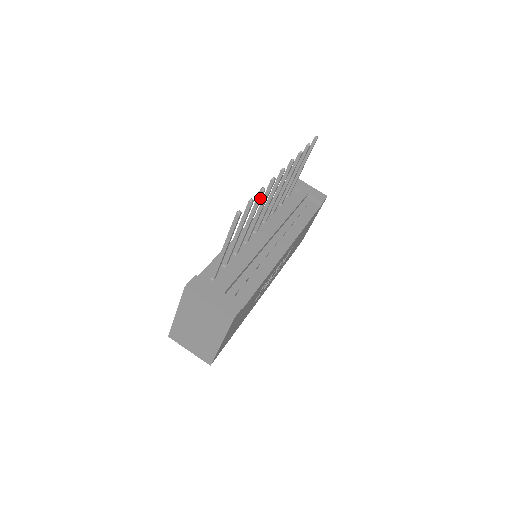
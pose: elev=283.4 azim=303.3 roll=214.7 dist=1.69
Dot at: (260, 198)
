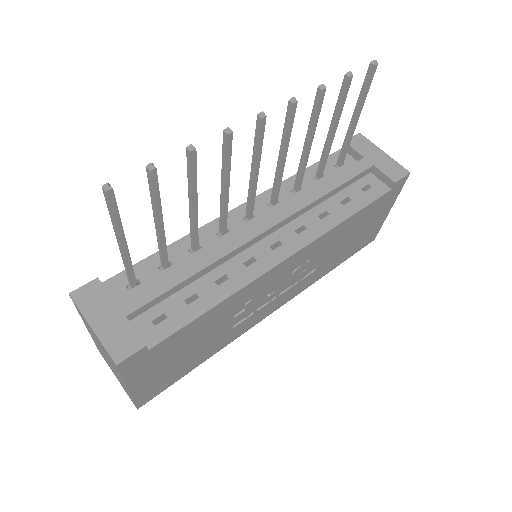
Dot at: (190, 164)
